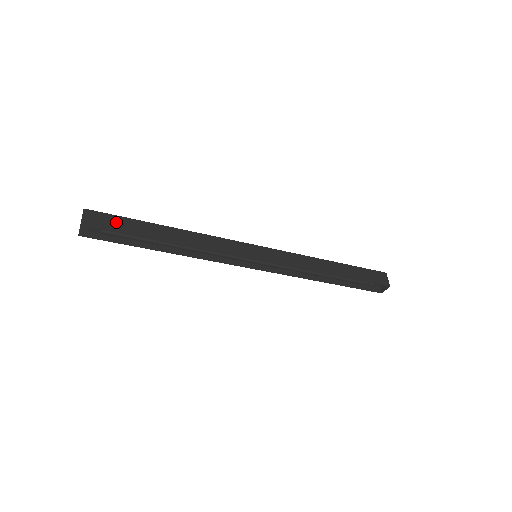
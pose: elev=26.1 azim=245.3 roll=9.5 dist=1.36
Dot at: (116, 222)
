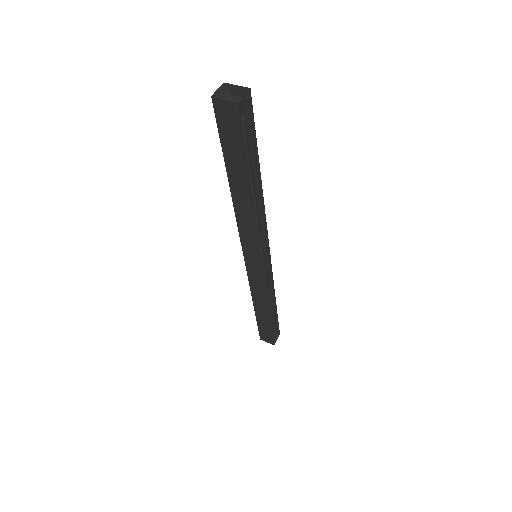
Dot at: occluded
